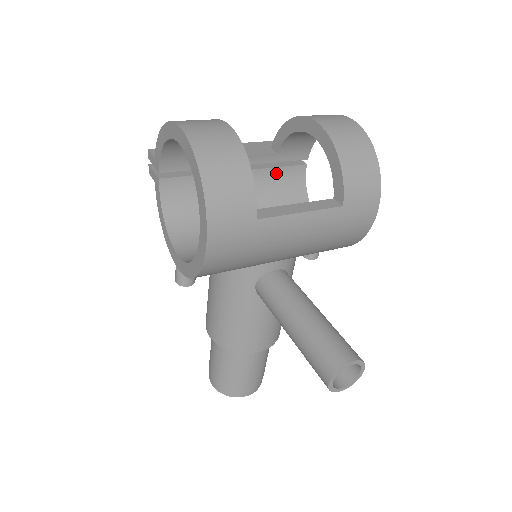
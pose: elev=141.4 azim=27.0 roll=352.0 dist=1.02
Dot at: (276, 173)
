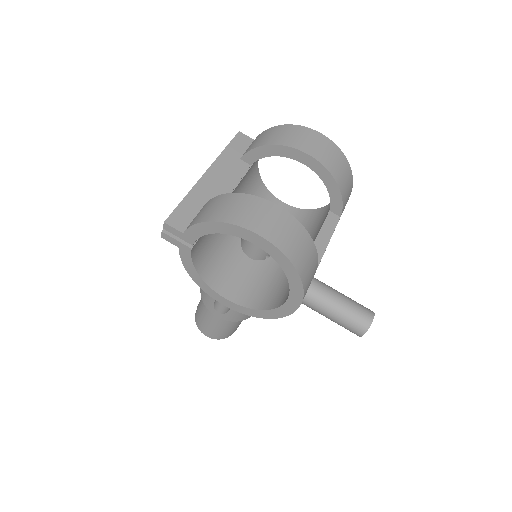
Dot at: (245, 177)
